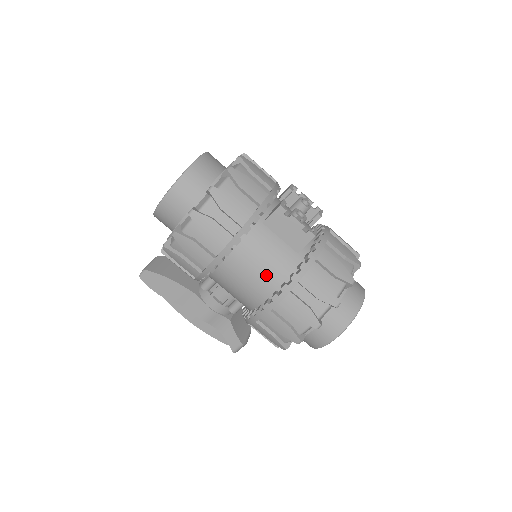
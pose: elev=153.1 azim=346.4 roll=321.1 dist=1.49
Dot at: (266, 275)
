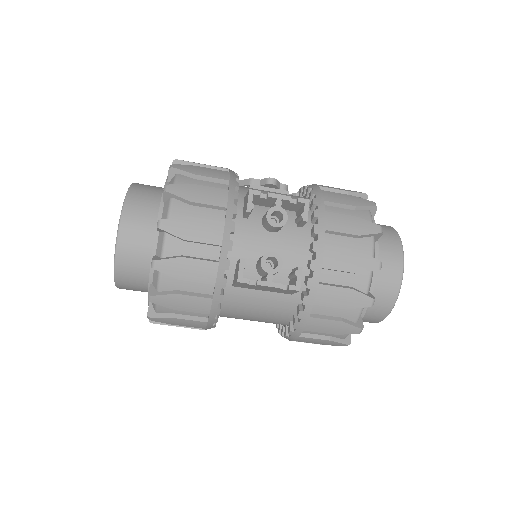
Dot at: (267, 320)
